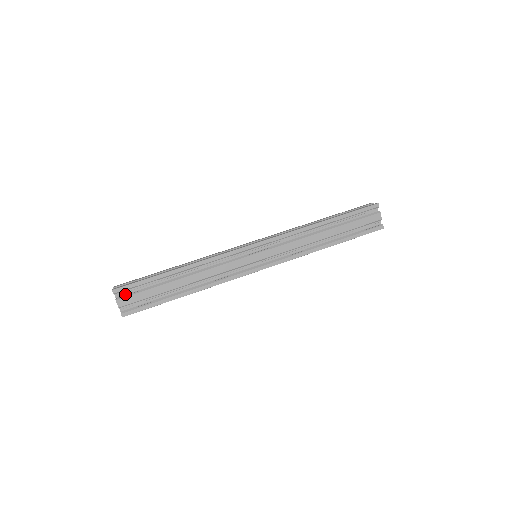
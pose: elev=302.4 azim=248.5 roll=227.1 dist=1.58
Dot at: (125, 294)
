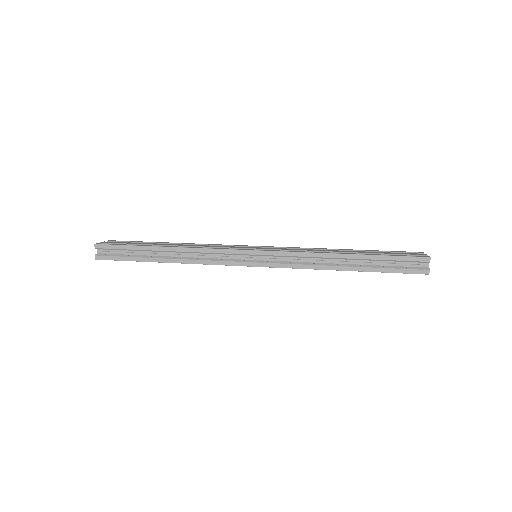
Dot at: occluded
